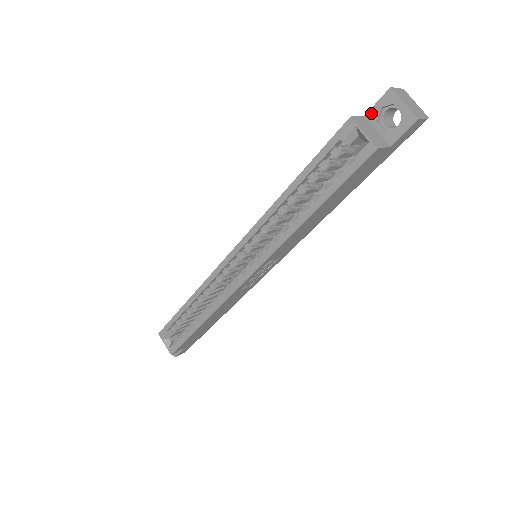
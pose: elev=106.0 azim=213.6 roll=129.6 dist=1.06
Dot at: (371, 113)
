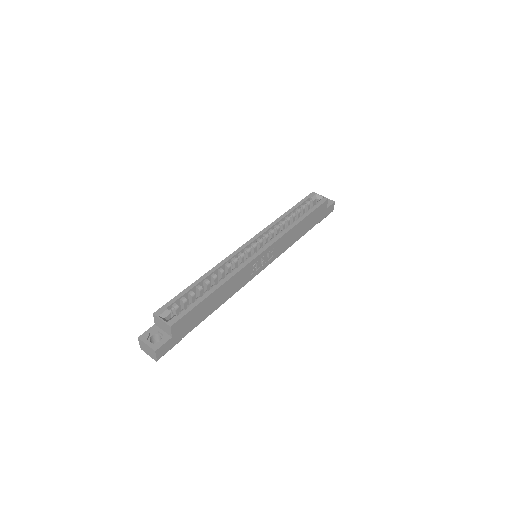
Dot at: occluded
